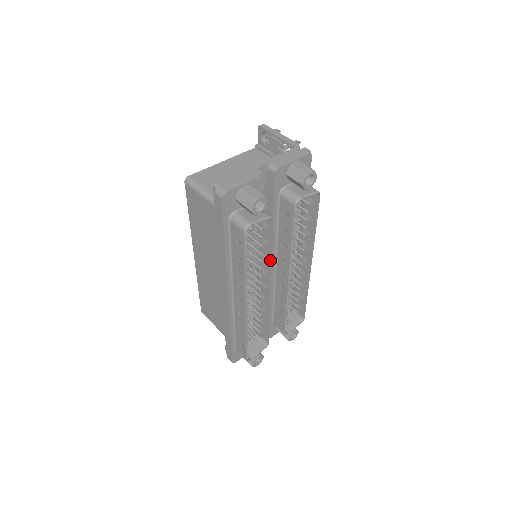
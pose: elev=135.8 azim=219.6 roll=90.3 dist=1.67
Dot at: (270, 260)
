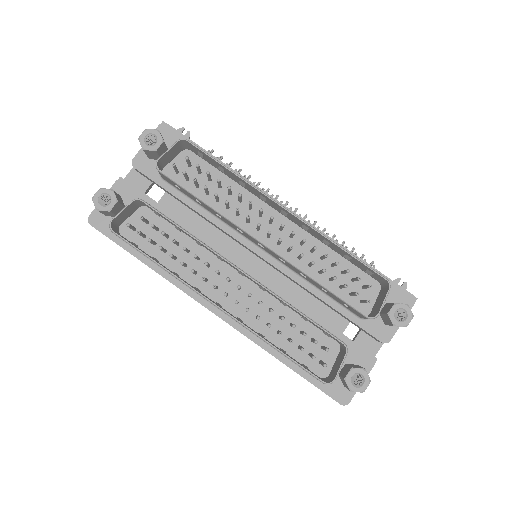
Dot at: occluded
